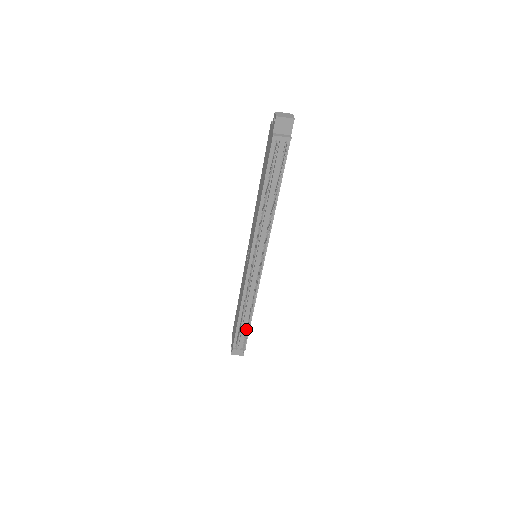
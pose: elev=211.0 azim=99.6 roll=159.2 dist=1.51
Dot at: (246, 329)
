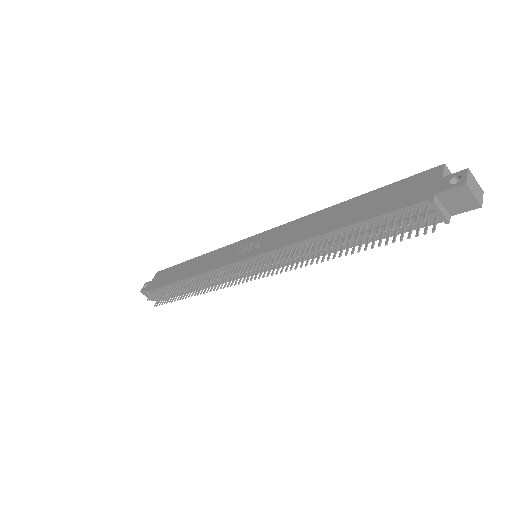
Dot at: occluded
